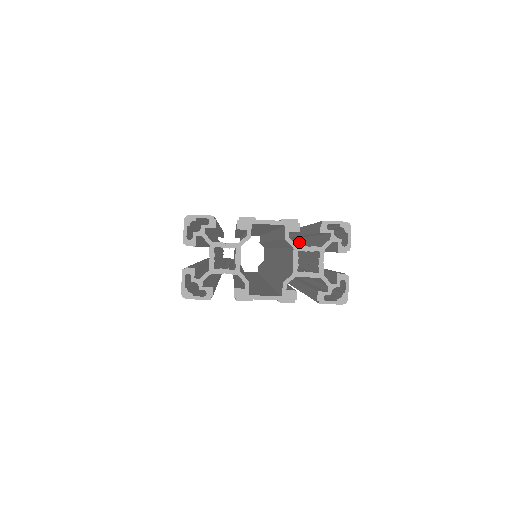
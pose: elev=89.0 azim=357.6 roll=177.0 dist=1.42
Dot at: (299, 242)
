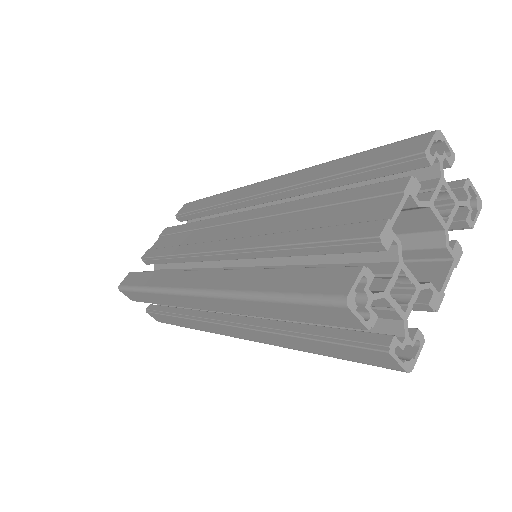
Dot at: (278, 201)
